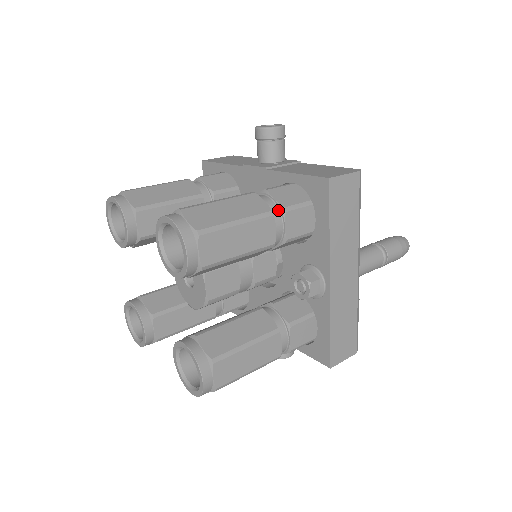
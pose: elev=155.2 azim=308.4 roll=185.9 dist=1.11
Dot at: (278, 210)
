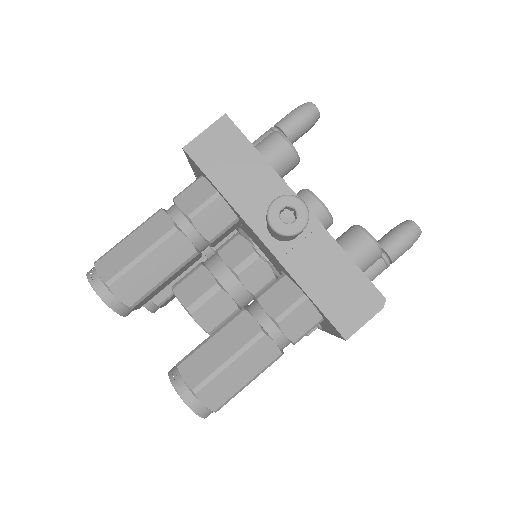
Dot at: (288, 341)
